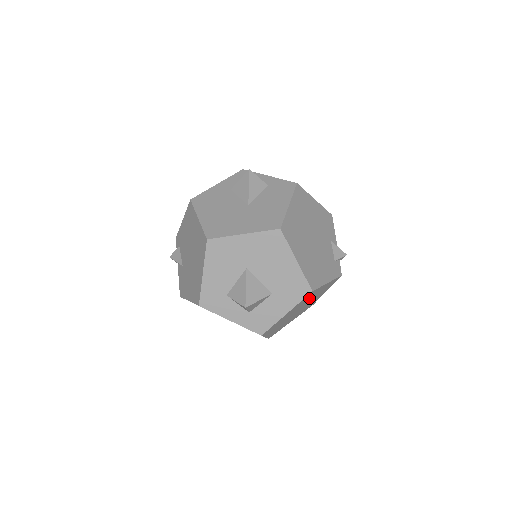
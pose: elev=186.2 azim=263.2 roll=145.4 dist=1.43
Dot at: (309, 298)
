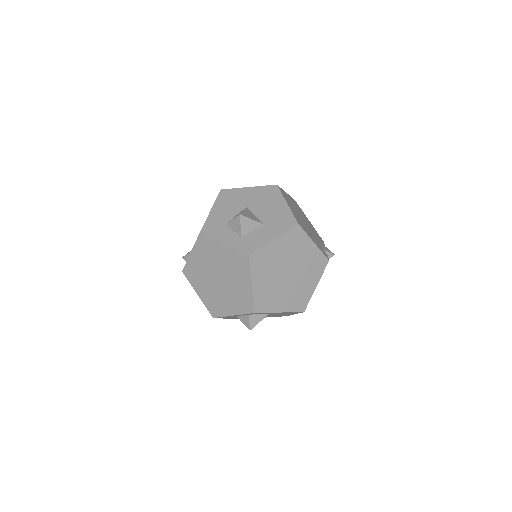
Dot at: (297, 251)
